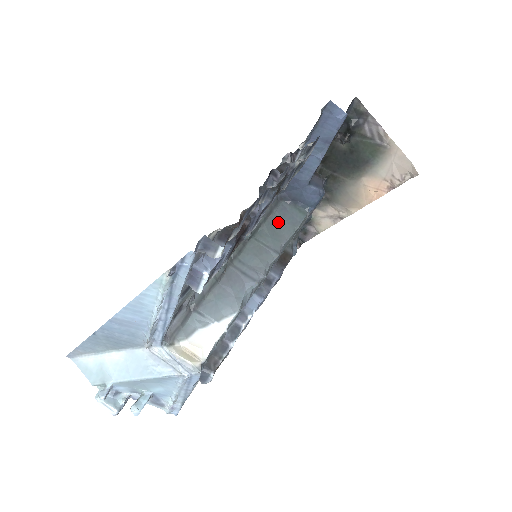
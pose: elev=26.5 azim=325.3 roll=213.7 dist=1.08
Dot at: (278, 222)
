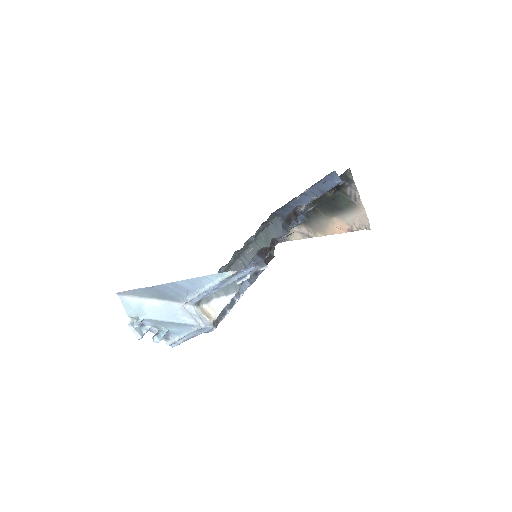
Dot at: (271, 232)
